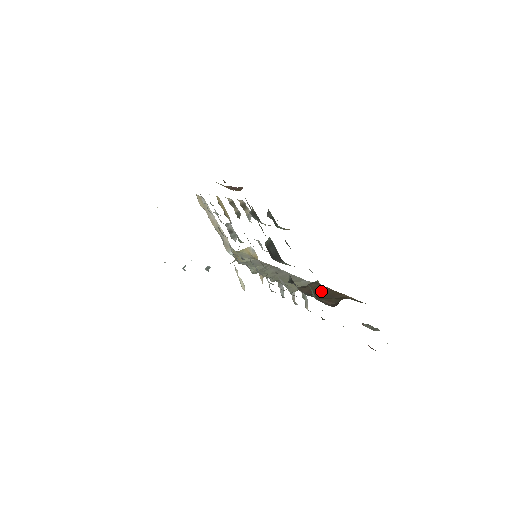
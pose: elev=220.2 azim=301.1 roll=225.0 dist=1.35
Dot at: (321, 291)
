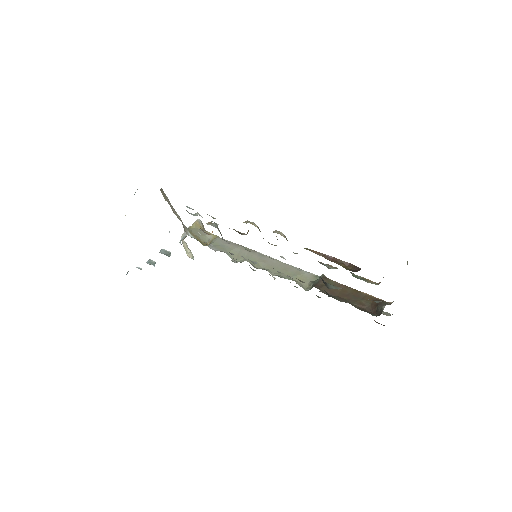
Dot at: (340, 290)
